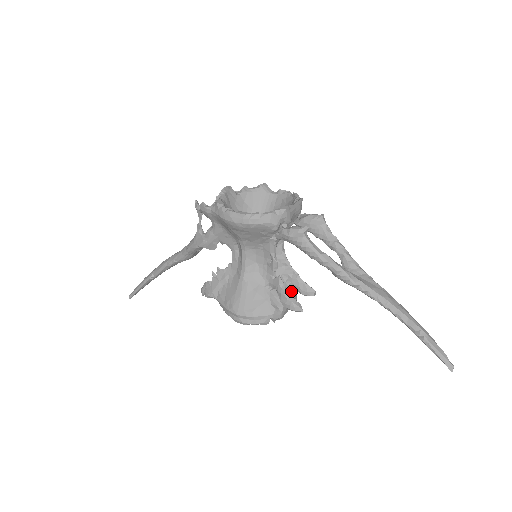
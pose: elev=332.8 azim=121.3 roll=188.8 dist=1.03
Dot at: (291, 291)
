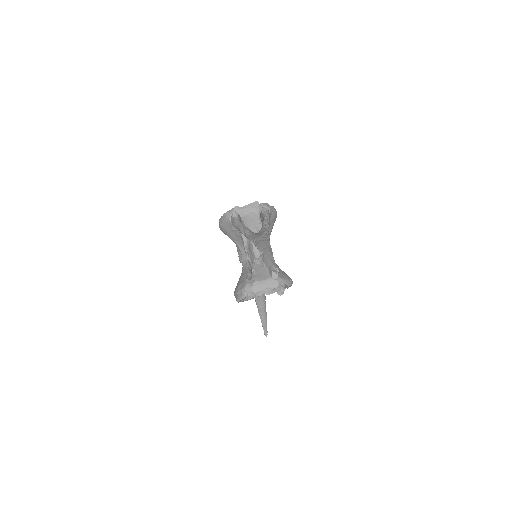
Dot at: (269, 274)
